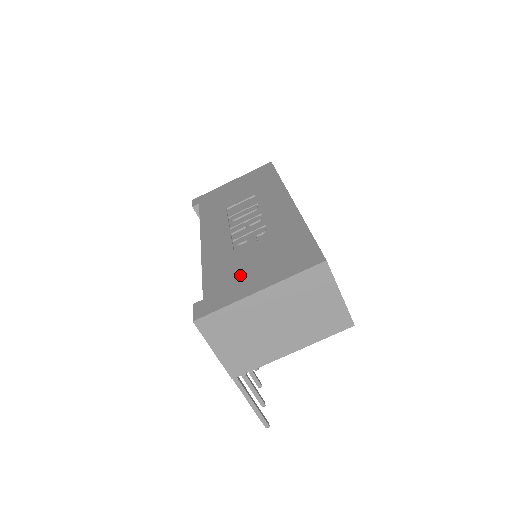
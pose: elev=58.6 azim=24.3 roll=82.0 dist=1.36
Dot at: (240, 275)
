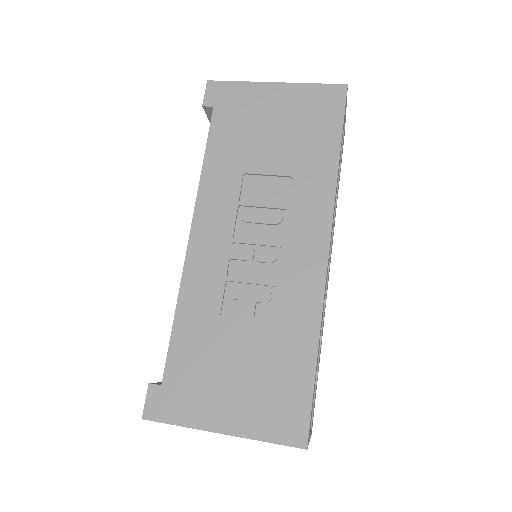
Dot at: (212, 378)
